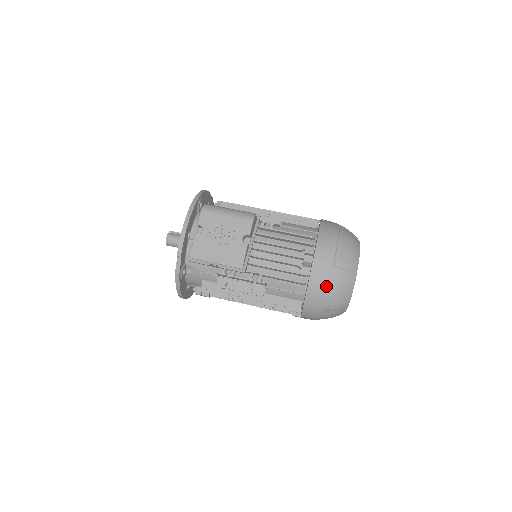
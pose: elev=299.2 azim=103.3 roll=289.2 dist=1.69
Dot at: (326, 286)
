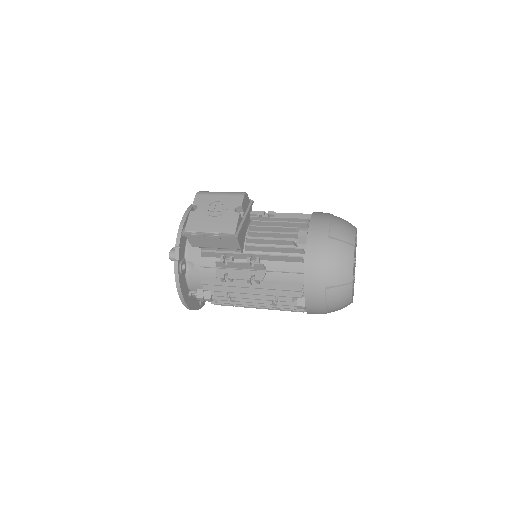
Dot at: (324, 256)
